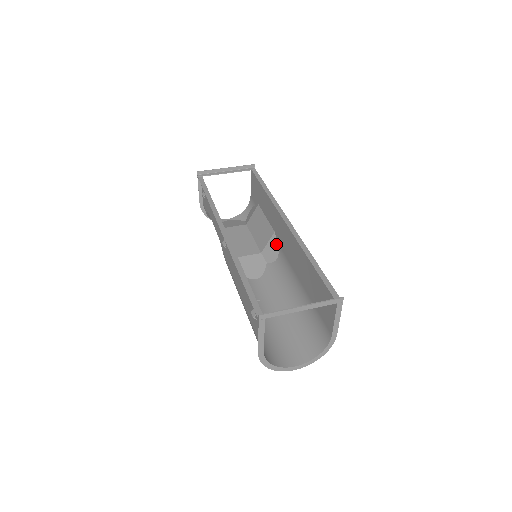
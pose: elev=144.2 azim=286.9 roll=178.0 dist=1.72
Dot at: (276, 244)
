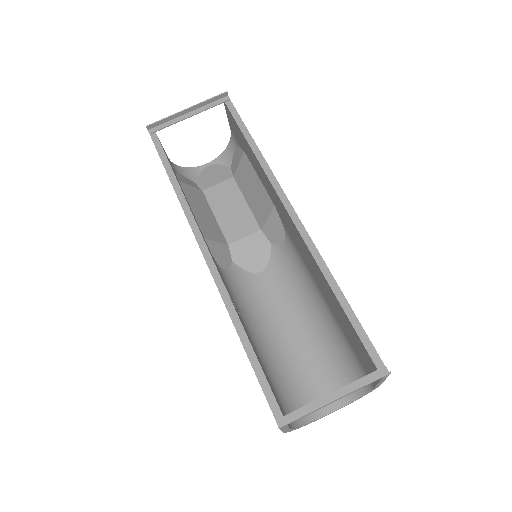
Dot at: (280, 223)
